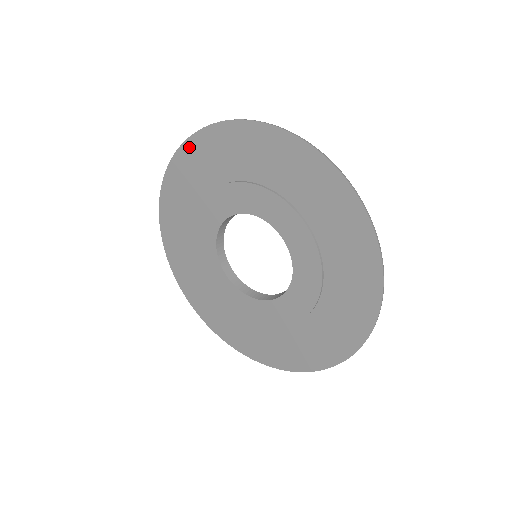
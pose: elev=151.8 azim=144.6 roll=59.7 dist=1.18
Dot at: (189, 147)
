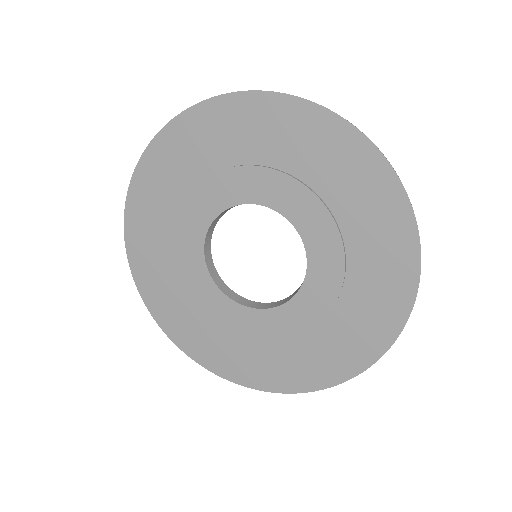
Dot at: (274, 102)
